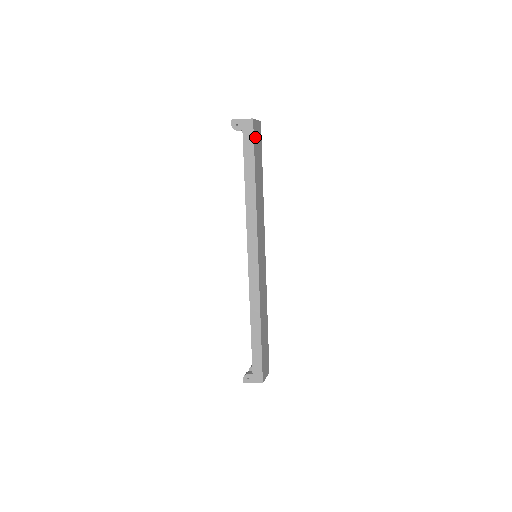
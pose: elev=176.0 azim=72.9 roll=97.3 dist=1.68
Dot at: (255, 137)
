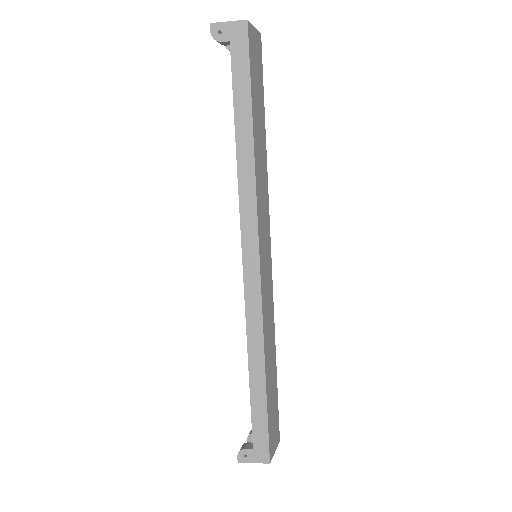
Dot at: (251, 54)
